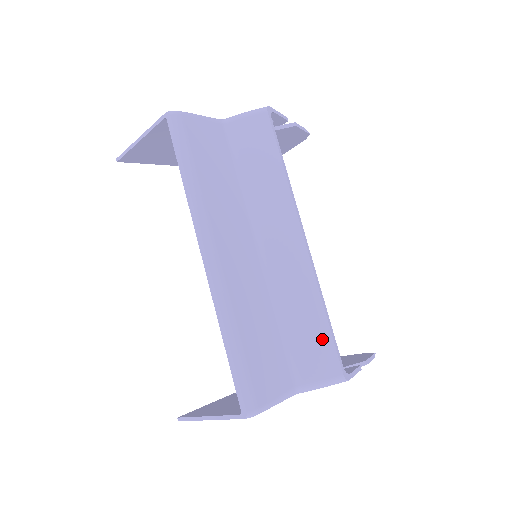
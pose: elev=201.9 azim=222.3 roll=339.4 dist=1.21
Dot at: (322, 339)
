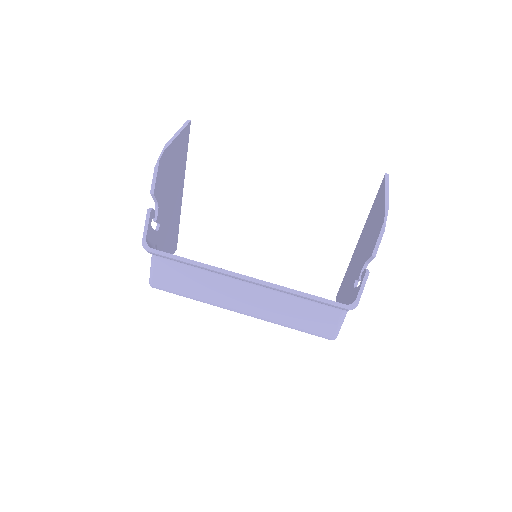
Dot at: (320, 302)
